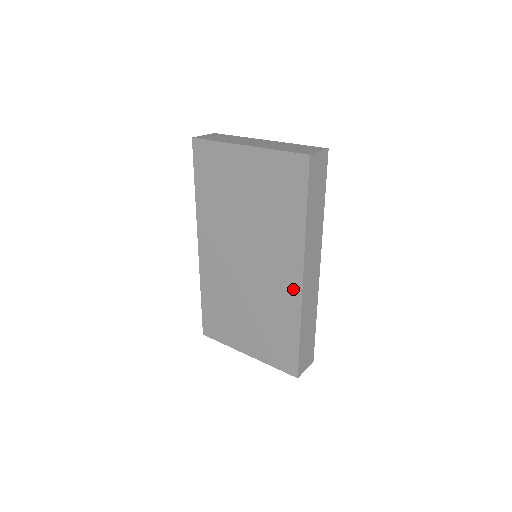
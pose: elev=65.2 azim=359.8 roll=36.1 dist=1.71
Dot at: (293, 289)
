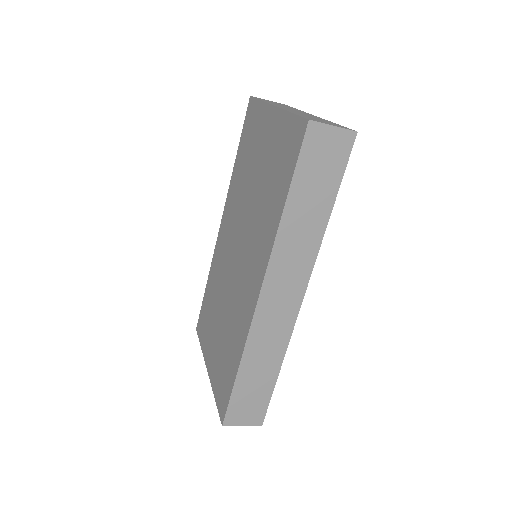
Dot at: (251, 303)
